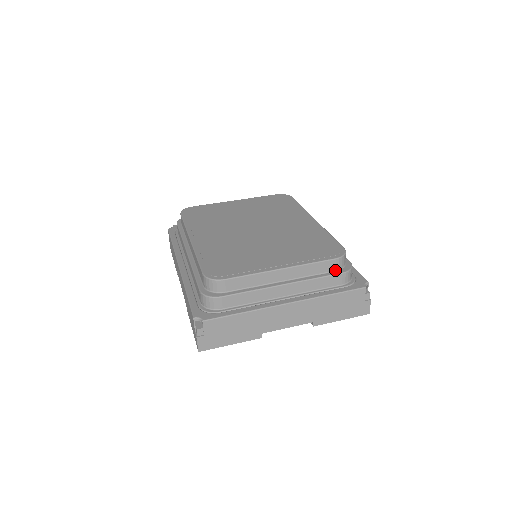
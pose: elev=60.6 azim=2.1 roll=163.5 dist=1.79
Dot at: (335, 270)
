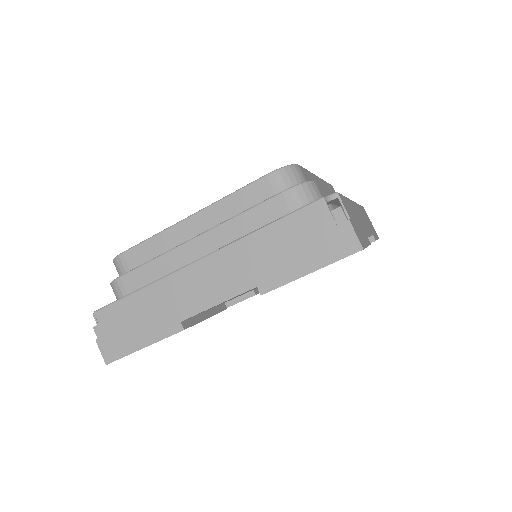
Dot at: (275, 194)
